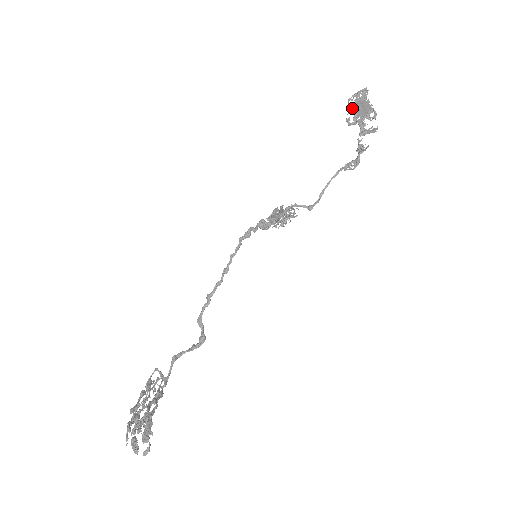
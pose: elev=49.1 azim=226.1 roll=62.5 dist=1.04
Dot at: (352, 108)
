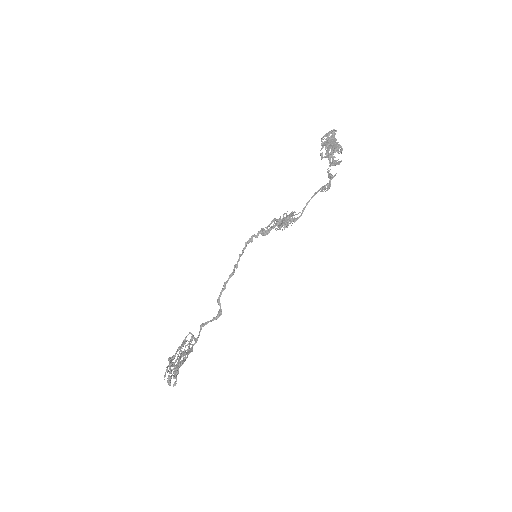
Dot at: (324, 145)
